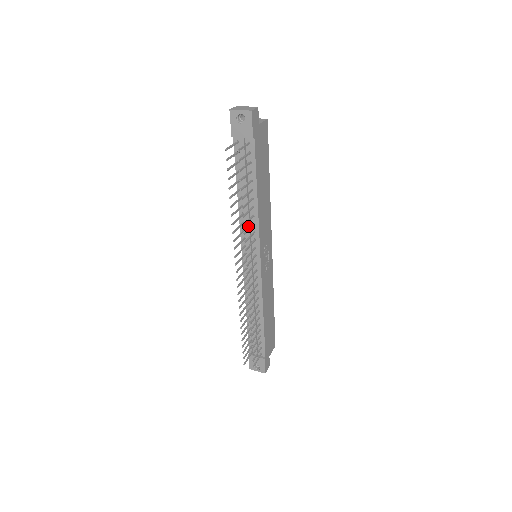
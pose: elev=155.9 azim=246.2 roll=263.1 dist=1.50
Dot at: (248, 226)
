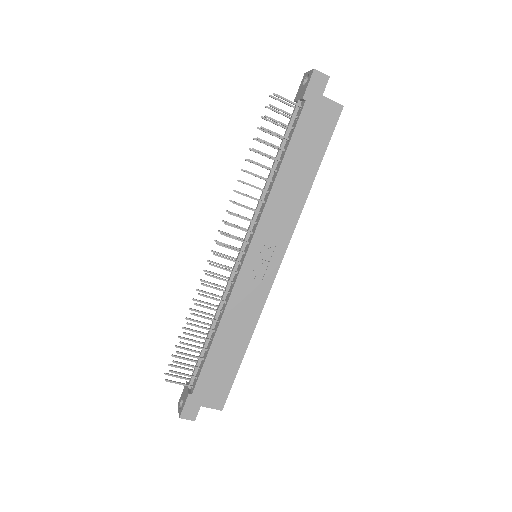
Dot at: (259, 203)
